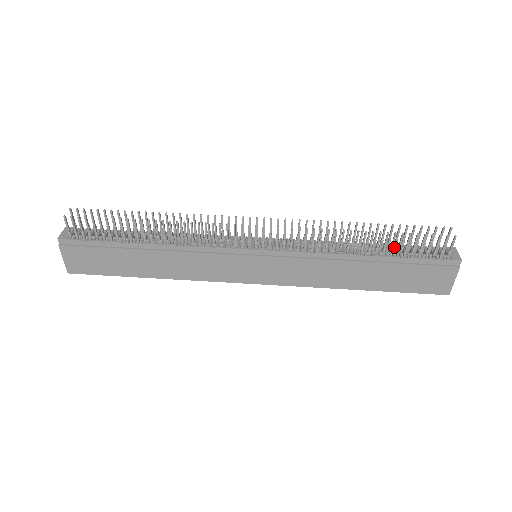
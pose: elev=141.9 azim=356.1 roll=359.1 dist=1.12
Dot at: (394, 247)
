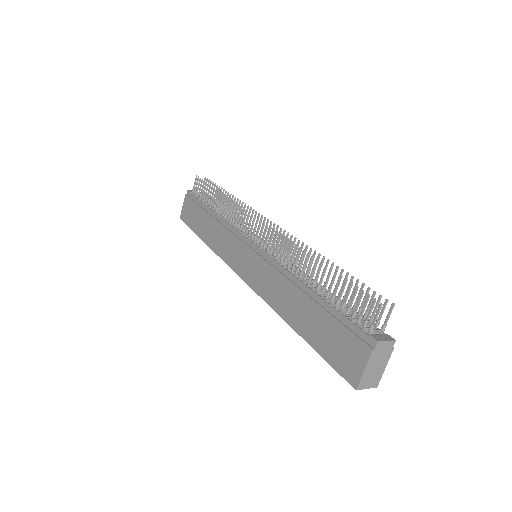
Dot at: occluded
